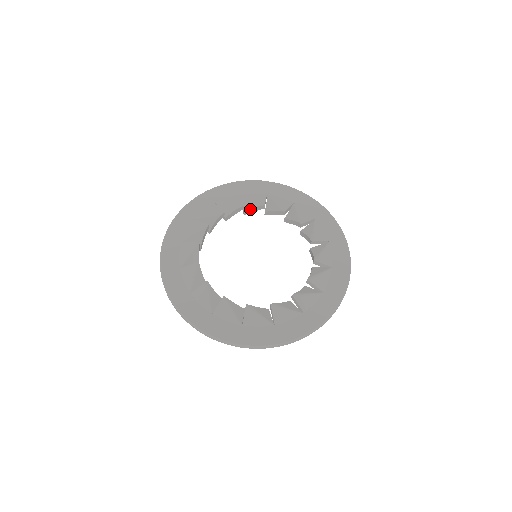
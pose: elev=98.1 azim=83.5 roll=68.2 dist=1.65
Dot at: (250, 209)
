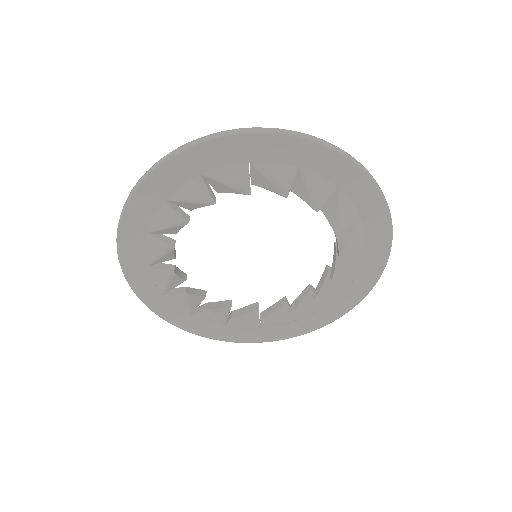
Dot at: (240, 309)
